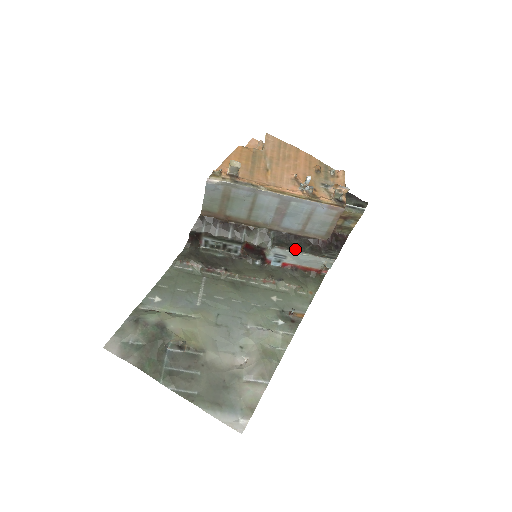
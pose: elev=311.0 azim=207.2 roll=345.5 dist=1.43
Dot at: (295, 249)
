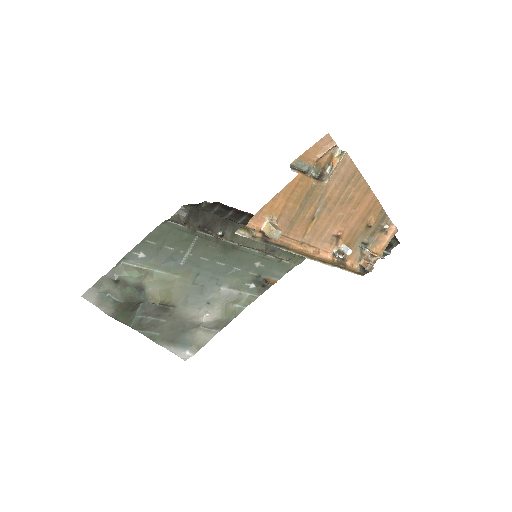
Dot at: occluded
